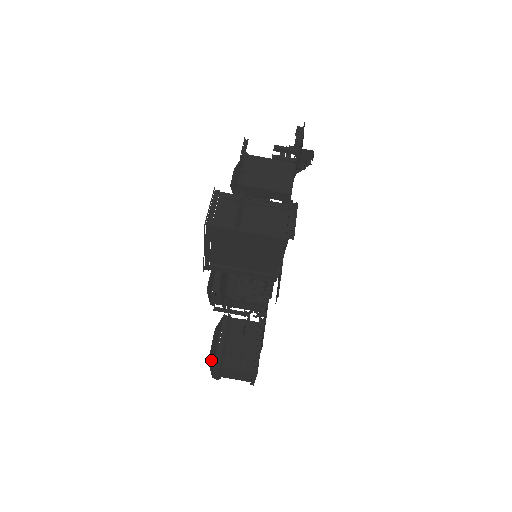
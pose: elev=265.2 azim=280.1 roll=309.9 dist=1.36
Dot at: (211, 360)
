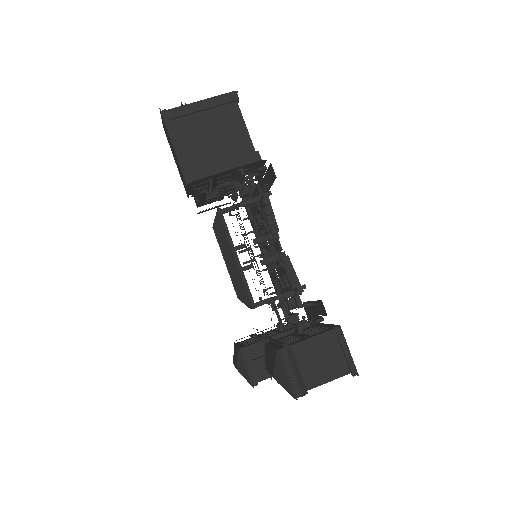
Dot at: (274, 363)
